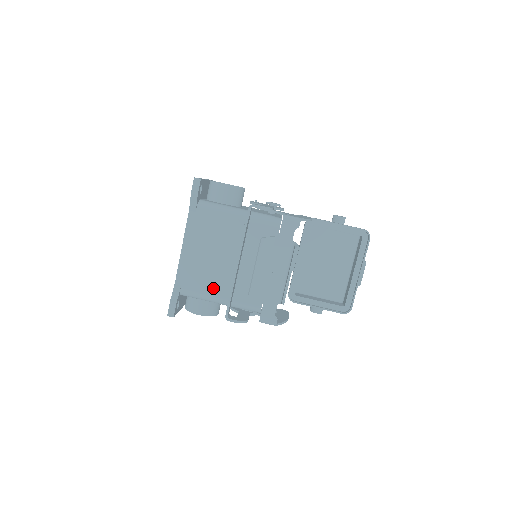
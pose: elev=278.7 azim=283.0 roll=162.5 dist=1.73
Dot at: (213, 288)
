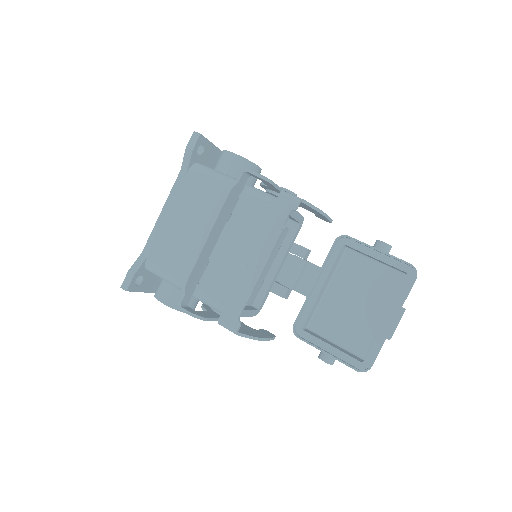
Dot at: (180, 268)
